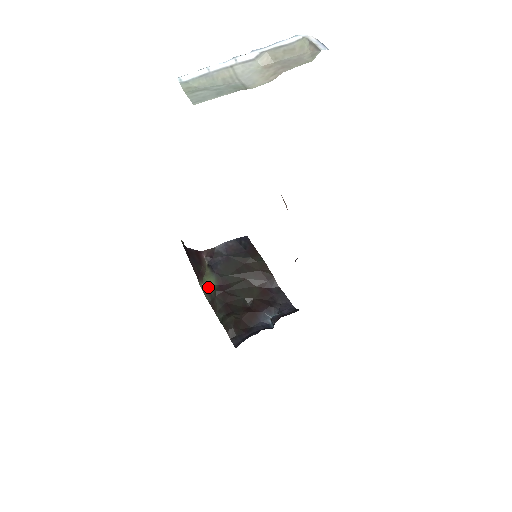
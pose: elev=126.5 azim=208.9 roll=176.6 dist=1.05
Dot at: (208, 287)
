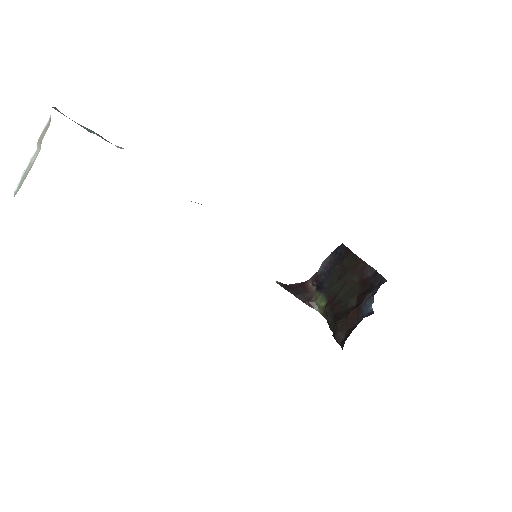
Dot at: (323, 308)
